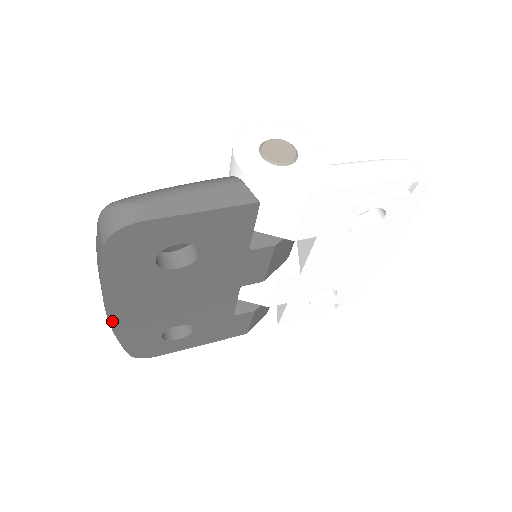
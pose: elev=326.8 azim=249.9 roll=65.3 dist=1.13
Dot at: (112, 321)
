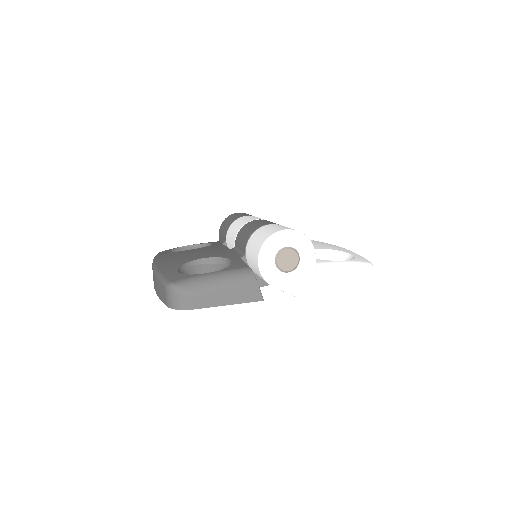
Dot at: occluded
